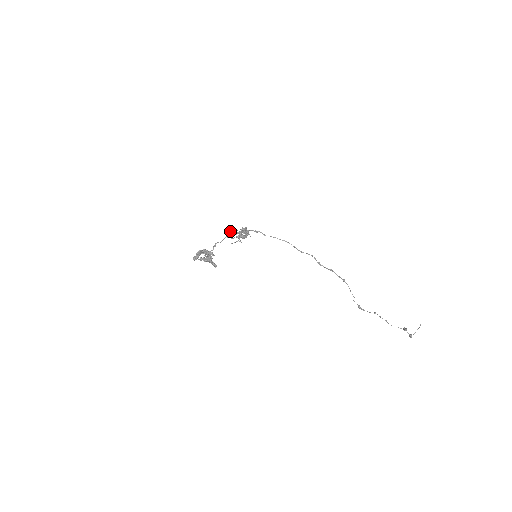
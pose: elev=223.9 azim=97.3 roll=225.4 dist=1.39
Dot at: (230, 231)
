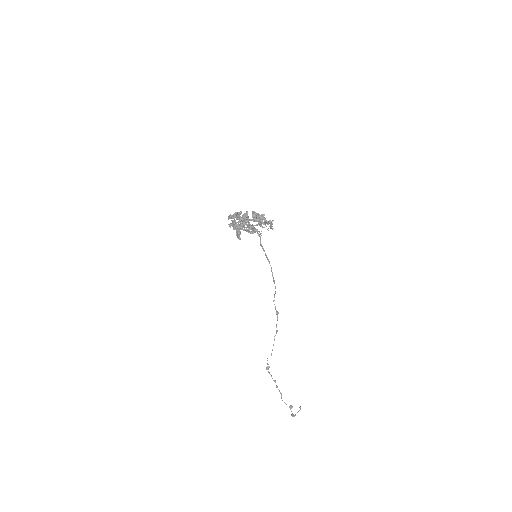
Dot at: (242, 219)
